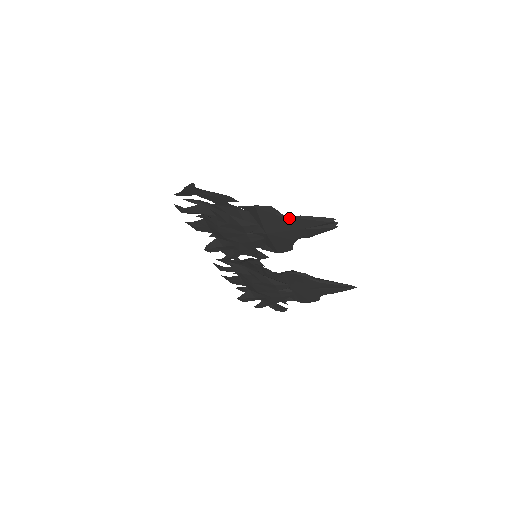
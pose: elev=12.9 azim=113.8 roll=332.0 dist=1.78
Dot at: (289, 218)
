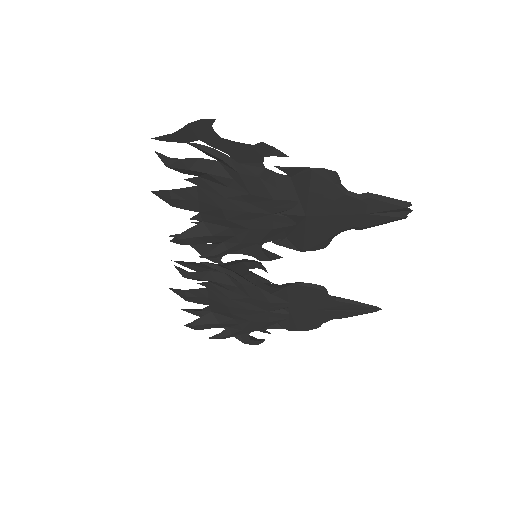
Dot at: (352, 194)
